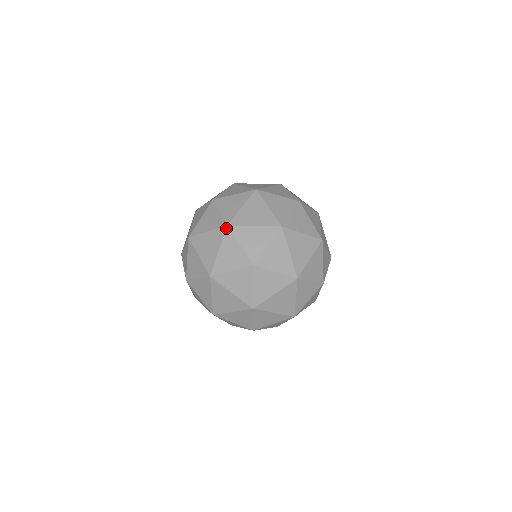
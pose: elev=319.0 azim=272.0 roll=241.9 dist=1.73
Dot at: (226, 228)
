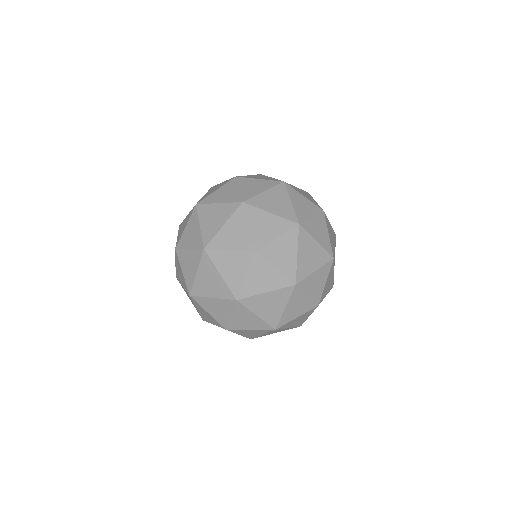
Dot at: (294, 288)
